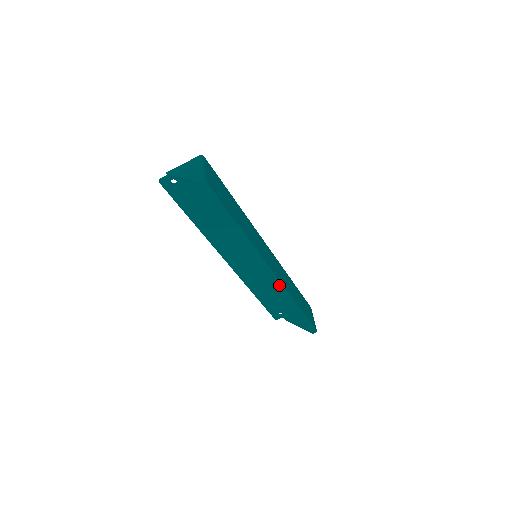
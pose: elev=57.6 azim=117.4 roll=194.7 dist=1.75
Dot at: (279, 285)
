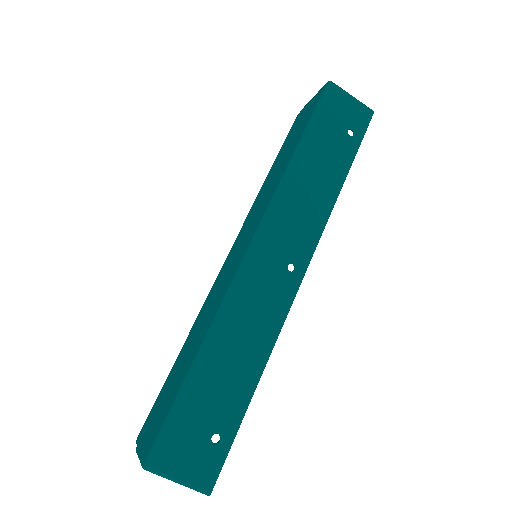
Dot at: occluded
